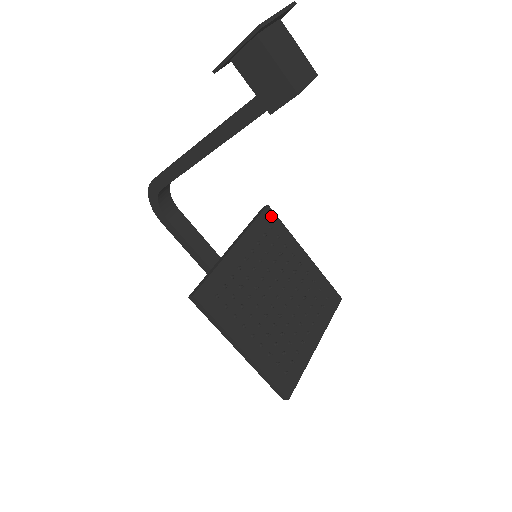
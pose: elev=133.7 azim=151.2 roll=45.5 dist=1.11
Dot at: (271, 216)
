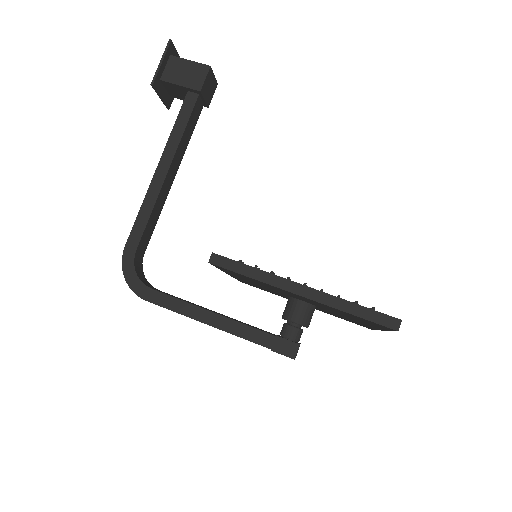
Dot at: occluded
